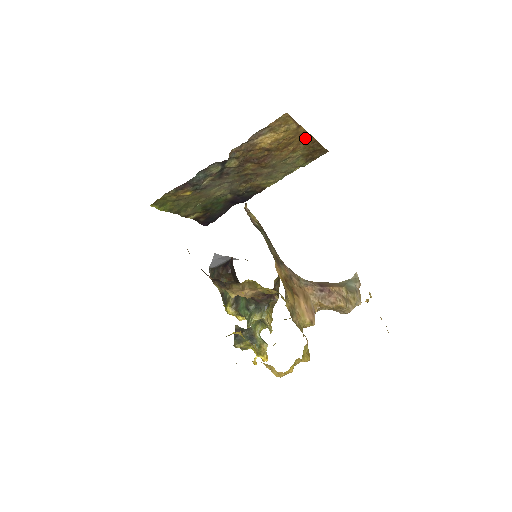
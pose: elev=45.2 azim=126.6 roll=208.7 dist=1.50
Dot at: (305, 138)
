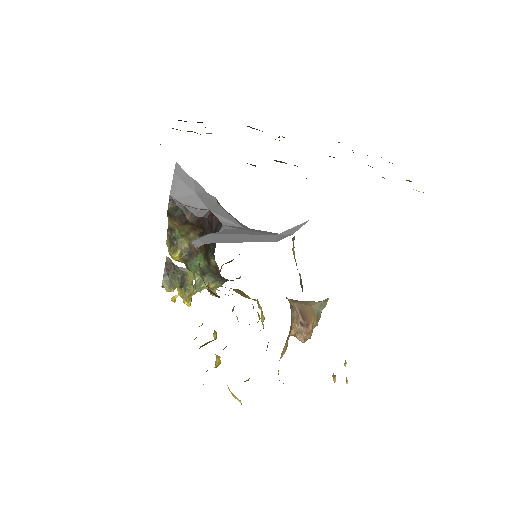
Dot at: occluded
